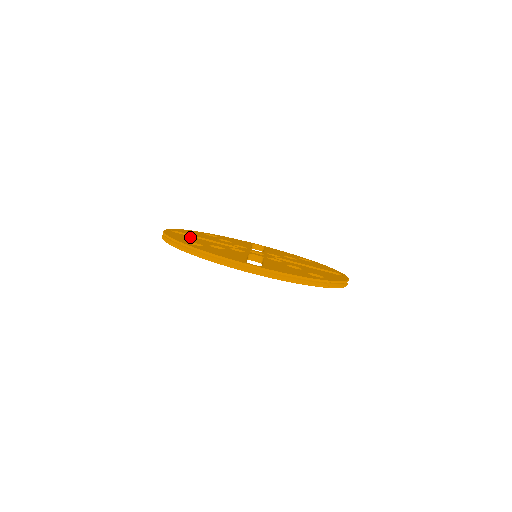
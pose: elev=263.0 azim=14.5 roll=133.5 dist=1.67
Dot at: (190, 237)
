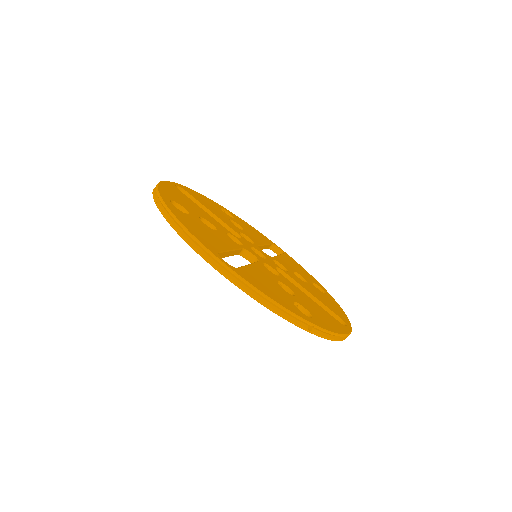
Dot at: (190, 200)
